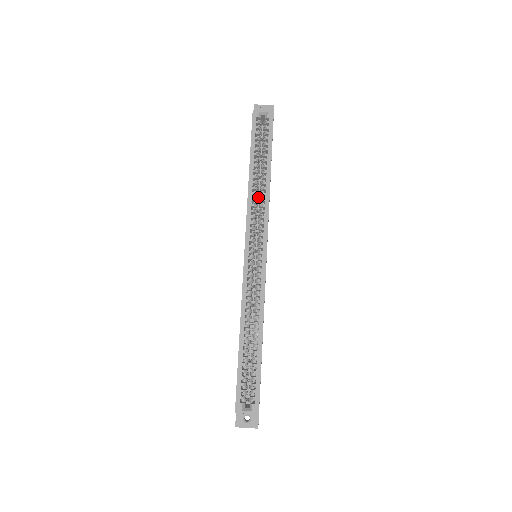
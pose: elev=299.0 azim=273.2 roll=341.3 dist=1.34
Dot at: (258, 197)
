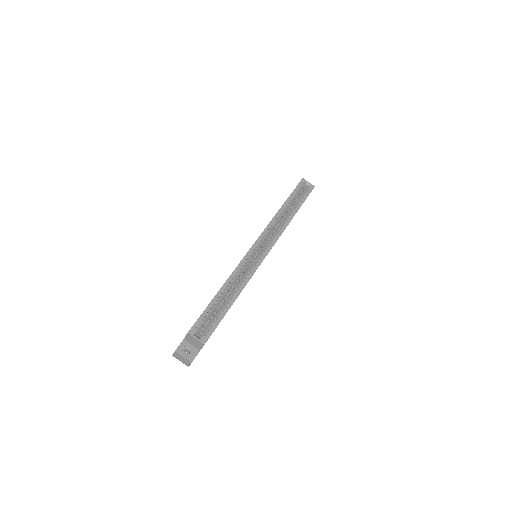
Dot at: (276, 227)
